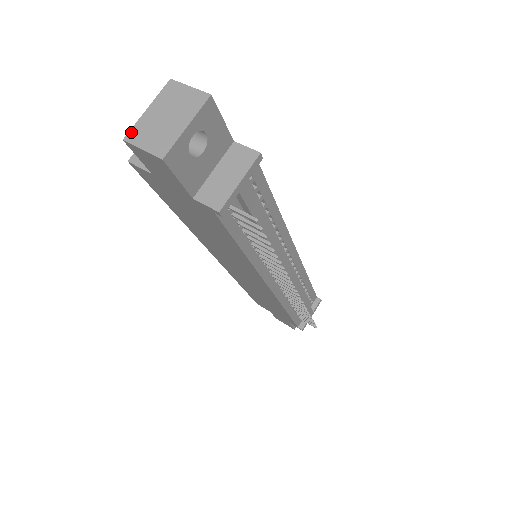
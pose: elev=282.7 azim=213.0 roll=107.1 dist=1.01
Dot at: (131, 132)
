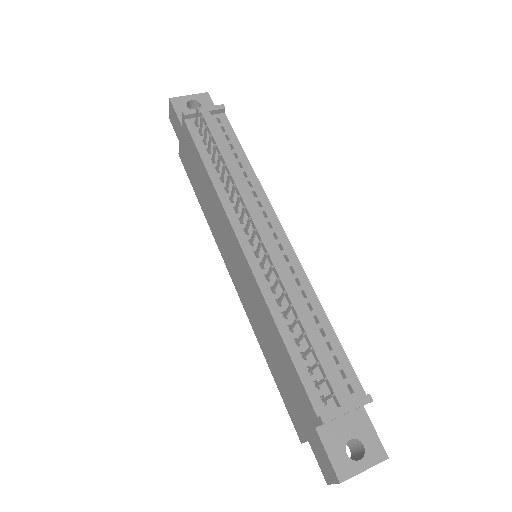
Dot at: occluded
